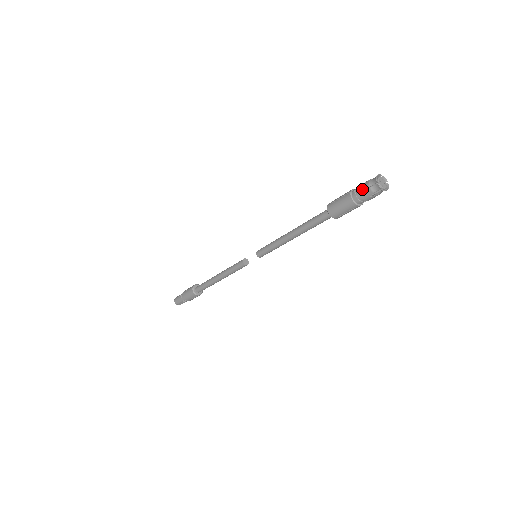
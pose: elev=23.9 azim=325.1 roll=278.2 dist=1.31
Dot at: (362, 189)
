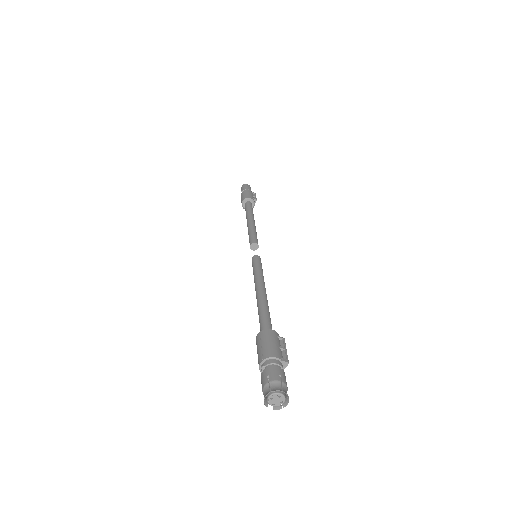
Dot at: (261, 380)
